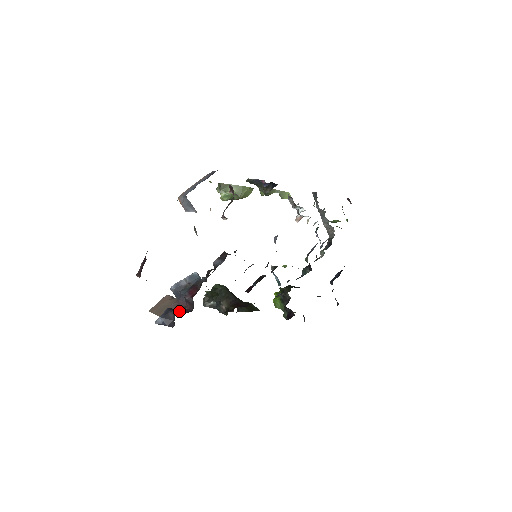
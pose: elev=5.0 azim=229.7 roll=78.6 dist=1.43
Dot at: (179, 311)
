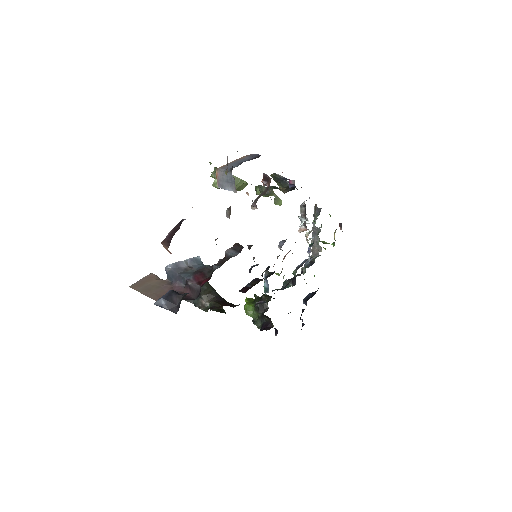
Dot at: occluded
